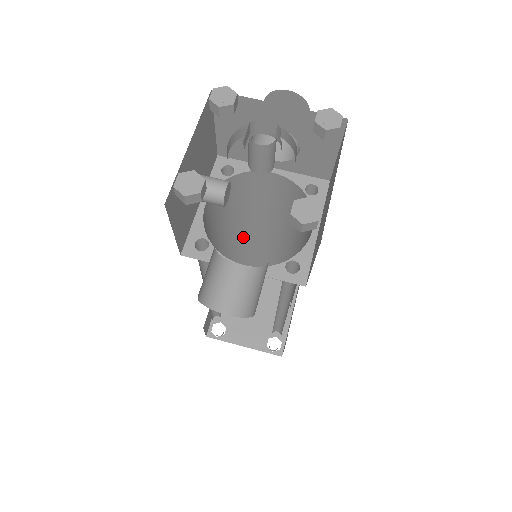
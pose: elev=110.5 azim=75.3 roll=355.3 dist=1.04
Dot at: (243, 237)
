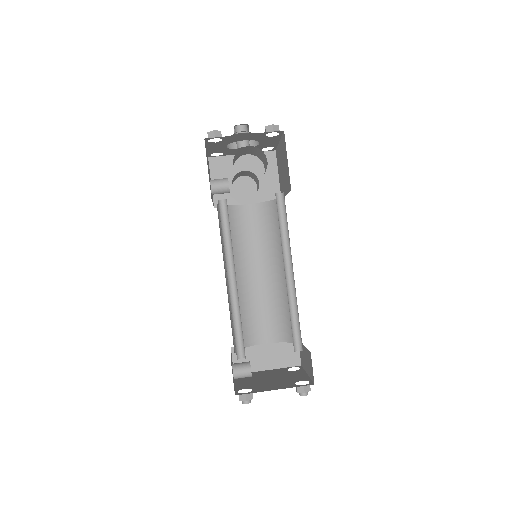
Dot at: (241, 288)
